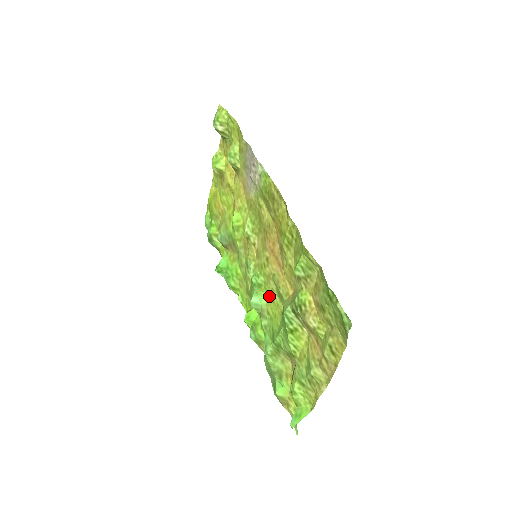
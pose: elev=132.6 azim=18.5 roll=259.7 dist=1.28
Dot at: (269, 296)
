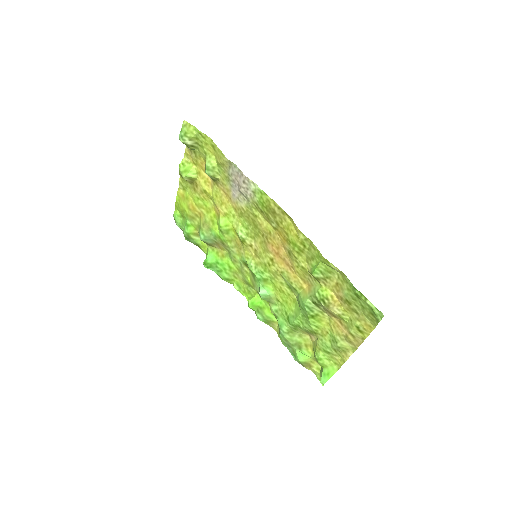
Dot at: (278, 288)
